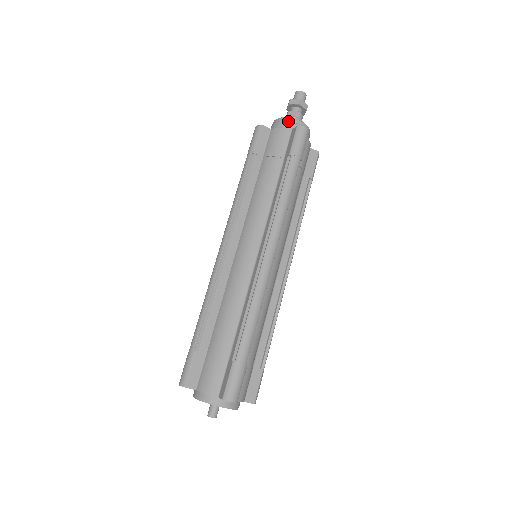
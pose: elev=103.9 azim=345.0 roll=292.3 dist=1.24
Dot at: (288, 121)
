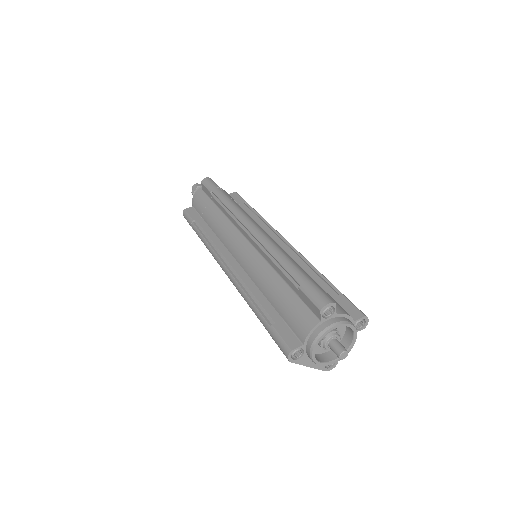
Dot at: (197, 192)
